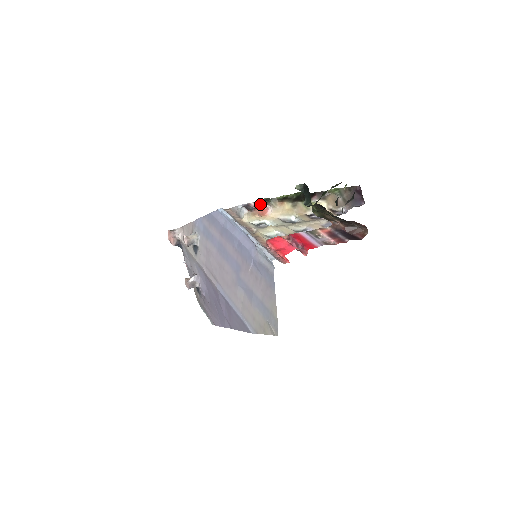
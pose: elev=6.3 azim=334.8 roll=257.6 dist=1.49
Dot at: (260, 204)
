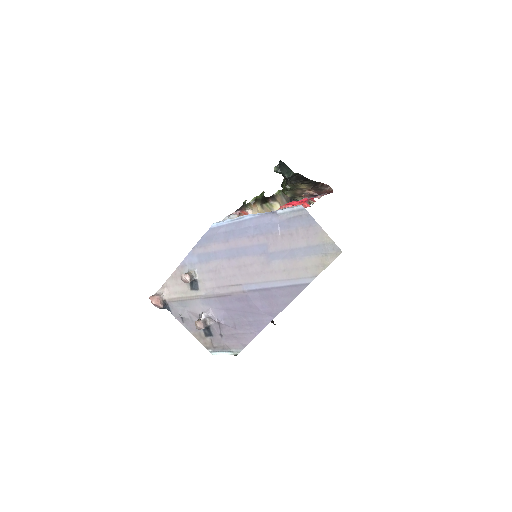
Dot at: (240, 211)
